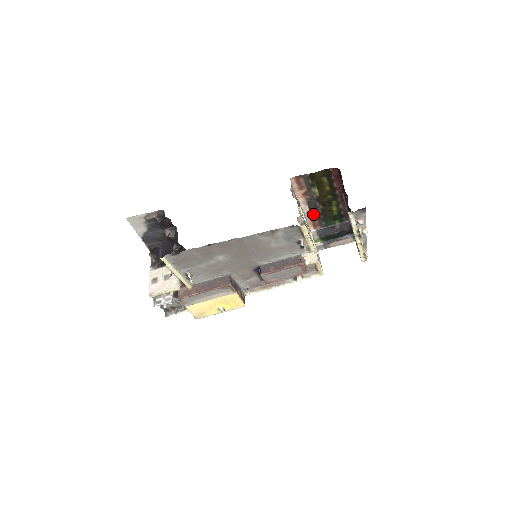
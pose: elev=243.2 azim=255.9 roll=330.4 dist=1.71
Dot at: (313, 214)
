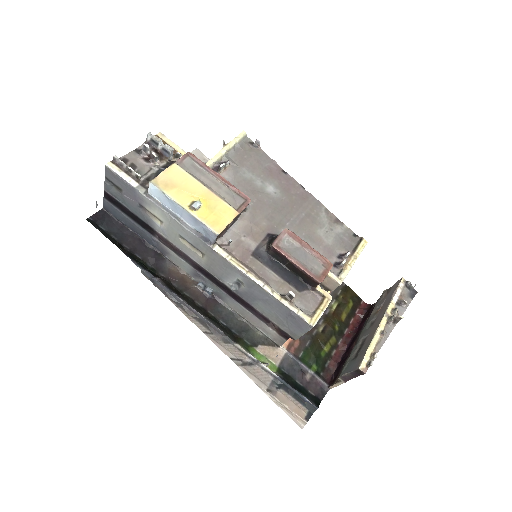
Dot at: occluded
